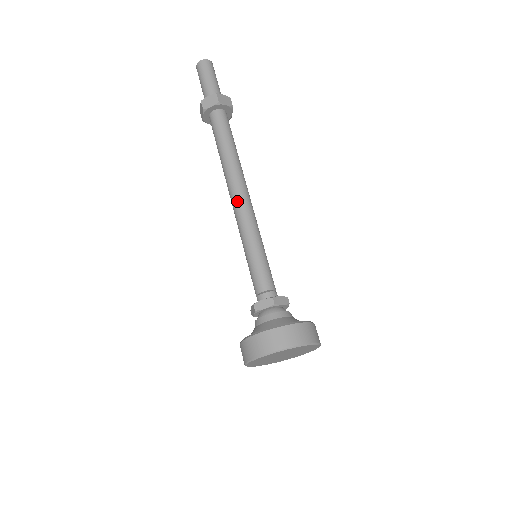
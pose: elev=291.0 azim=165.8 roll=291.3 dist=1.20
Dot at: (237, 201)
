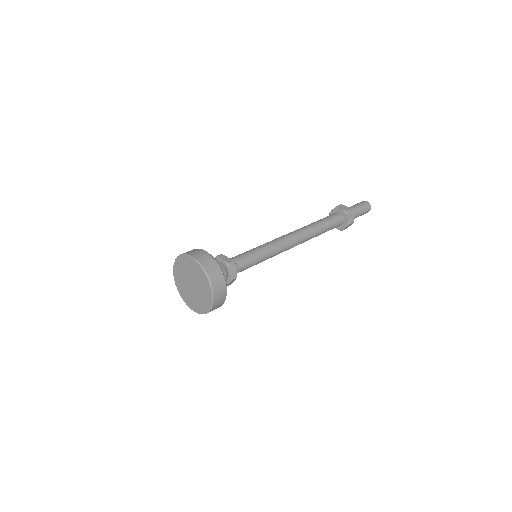
Dot at: (288, 235)
